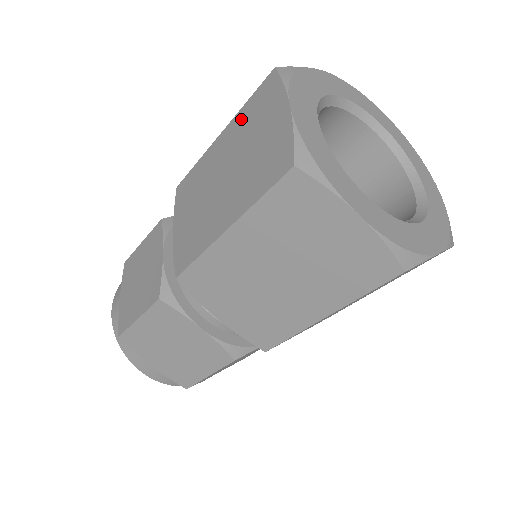
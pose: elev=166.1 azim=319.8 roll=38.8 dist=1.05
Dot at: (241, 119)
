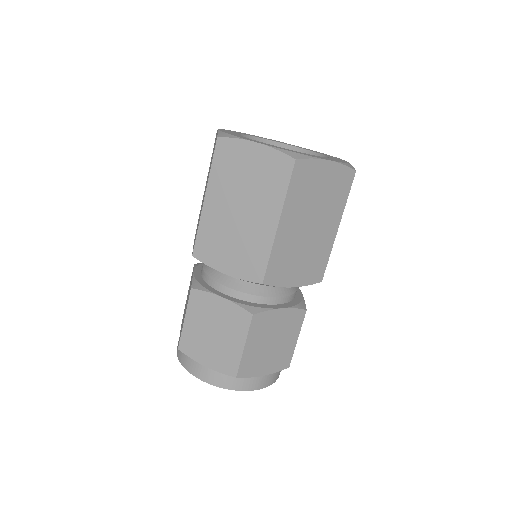
Dot at: (218, 177)
